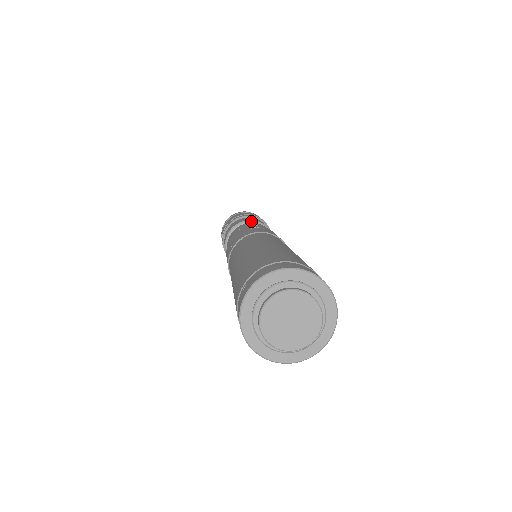
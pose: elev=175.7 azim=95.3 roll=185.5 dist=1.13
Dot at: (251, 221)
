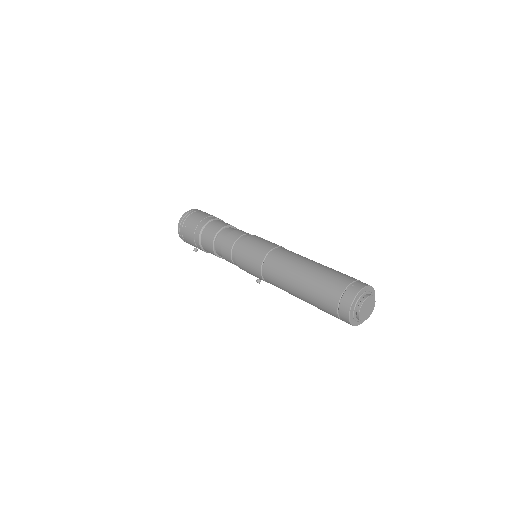
Dot at: (236, 228)
